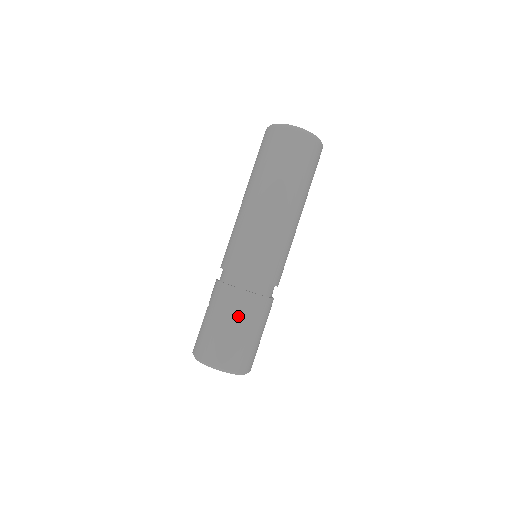
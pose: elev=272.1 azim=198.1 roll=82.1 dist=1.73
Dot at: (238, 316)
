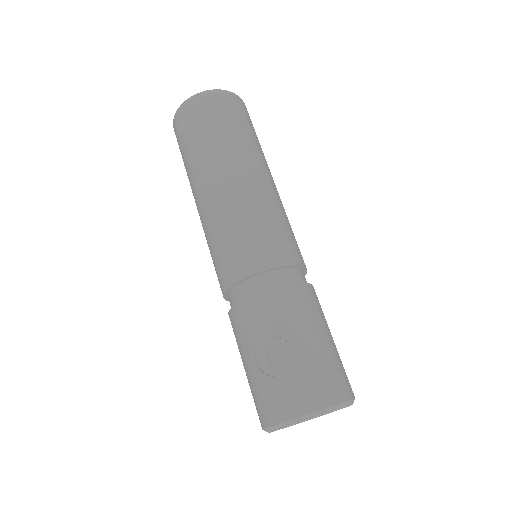
Dot at: (324, 319)
